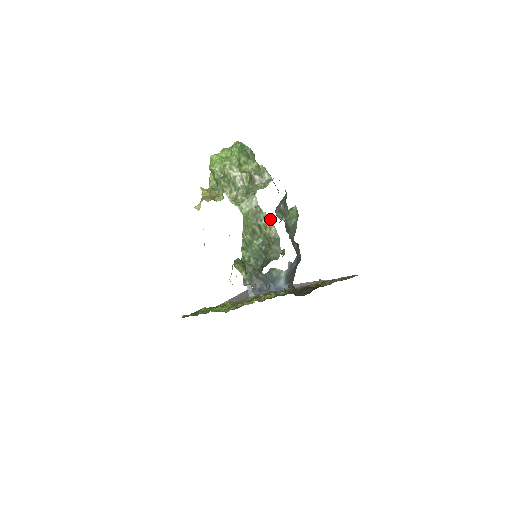
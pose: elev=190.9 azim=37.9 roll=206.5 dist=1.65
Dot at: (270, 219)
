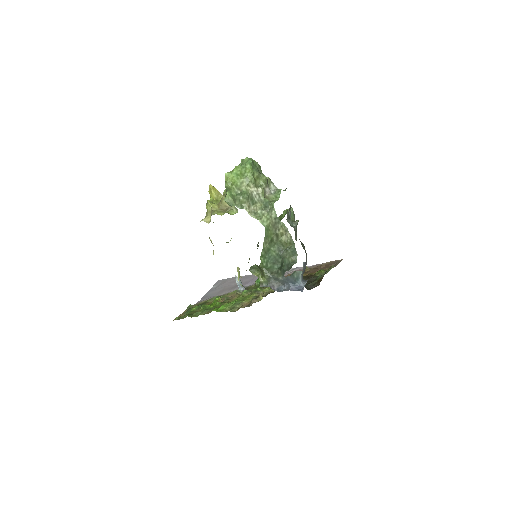
Dot at: (286, 227)
